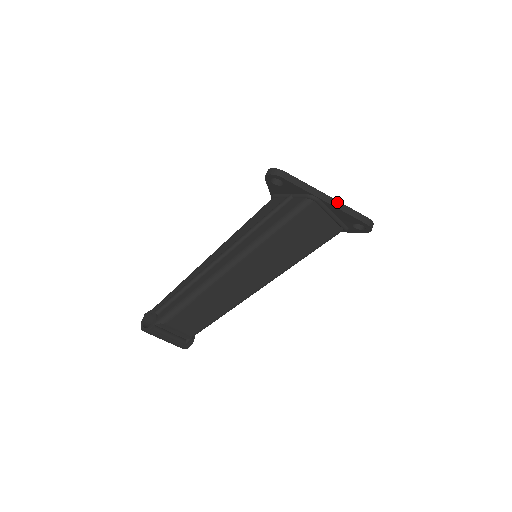
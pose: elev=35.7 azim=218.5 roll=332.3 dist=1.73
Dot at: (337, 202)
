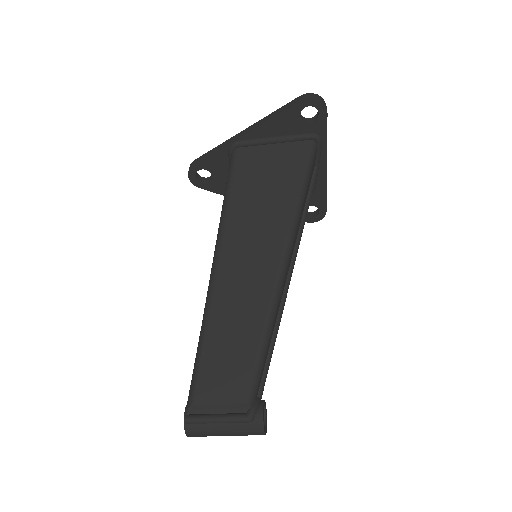
Dot at: (257, 123)
